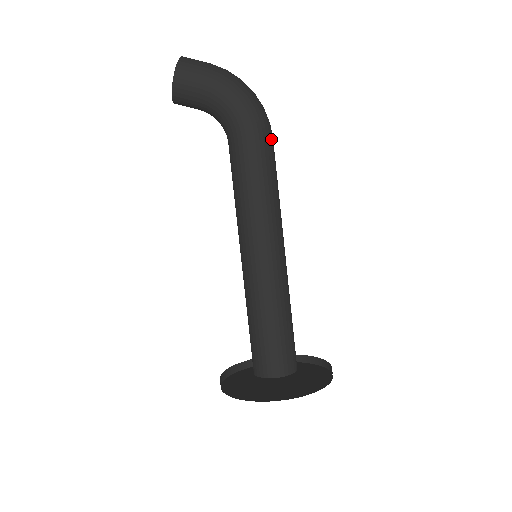
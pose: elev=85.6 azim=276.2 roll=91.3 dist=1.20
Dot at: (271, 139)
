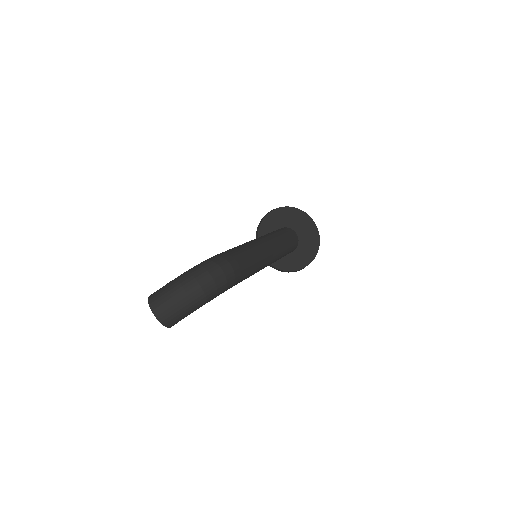
Dot at: (241, 269)
